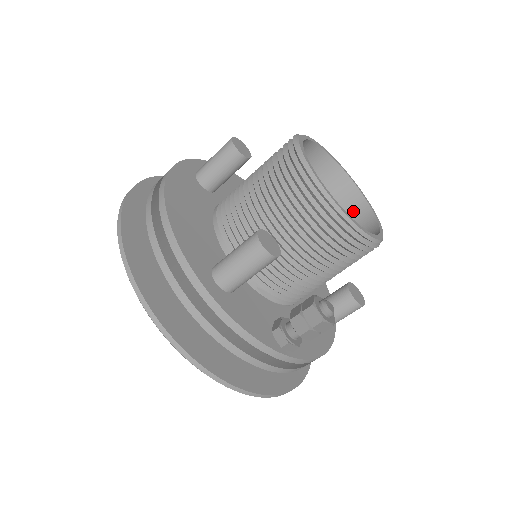
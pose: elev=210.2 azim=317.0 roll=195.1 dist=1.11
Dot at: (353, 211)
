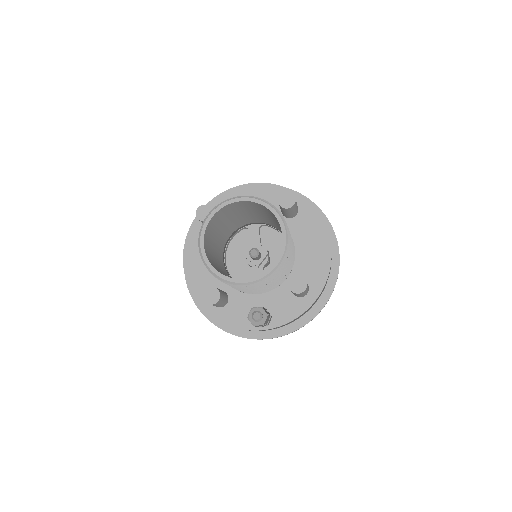
Dot at: occluded
